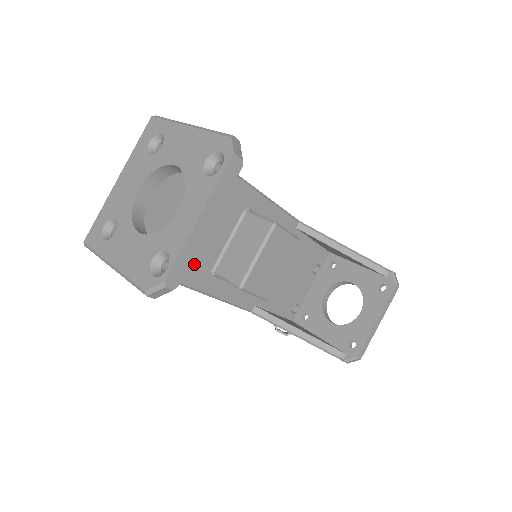
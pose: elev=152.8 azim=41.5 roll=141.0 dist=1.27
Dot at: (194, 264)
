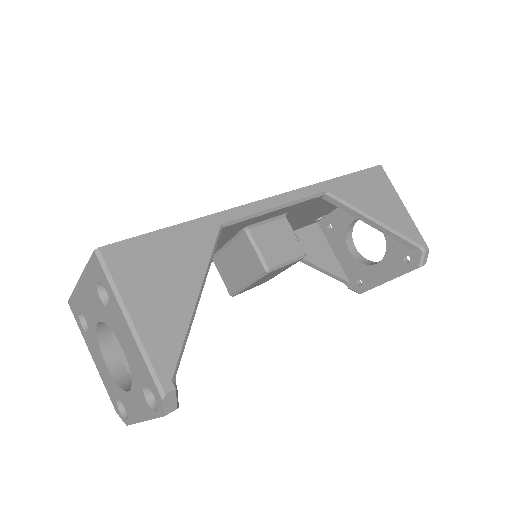
Dot at: occluded
